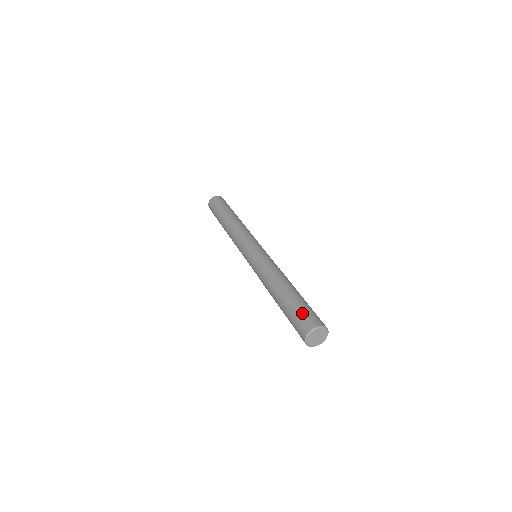
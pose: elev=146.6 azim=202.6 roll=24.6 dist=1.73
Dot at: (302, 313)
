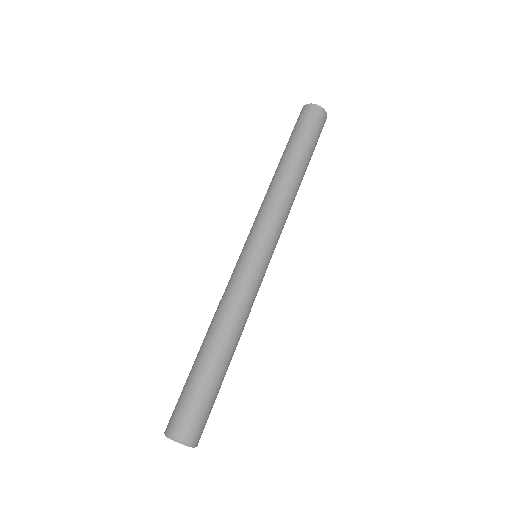
Dot at: (202, 412)
